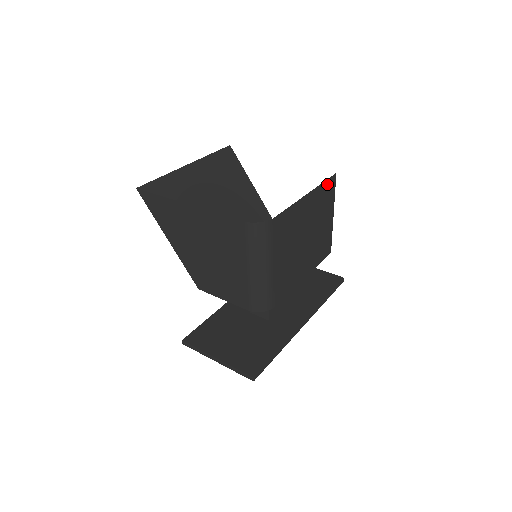
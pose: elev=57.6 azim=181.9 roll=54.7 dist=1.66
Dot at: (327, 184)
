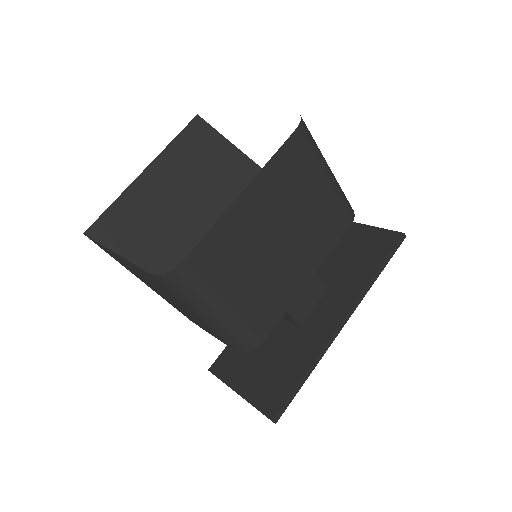
Dot at: (285, 152)
